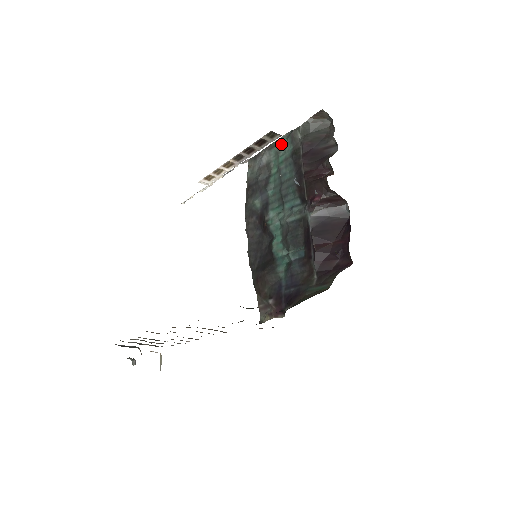
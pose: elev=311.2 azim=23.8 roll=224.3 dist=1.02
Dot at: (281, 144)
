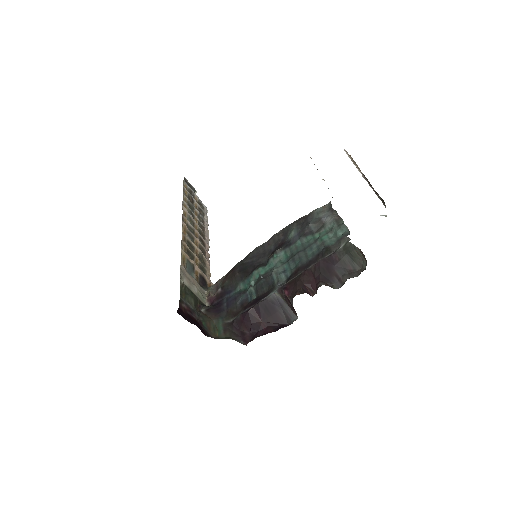
Dot at: (338, 230)
